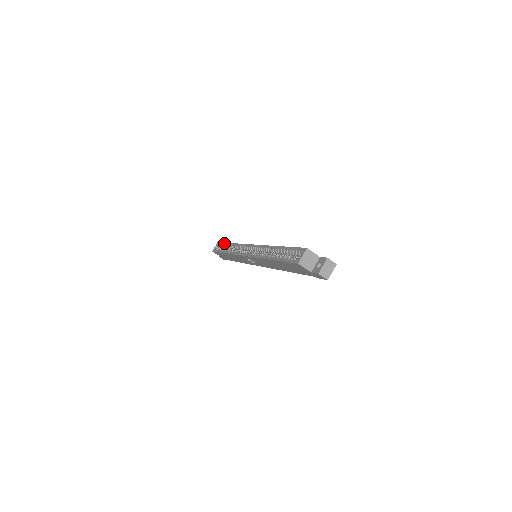
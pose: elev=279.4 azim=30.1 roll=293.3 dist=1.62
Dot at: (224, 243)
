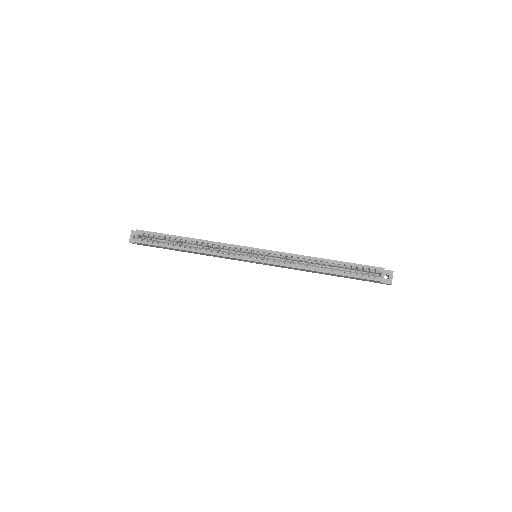
Dot at: (167, 235)
